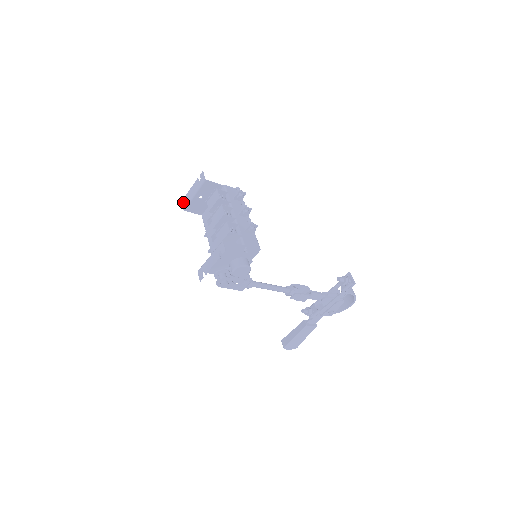
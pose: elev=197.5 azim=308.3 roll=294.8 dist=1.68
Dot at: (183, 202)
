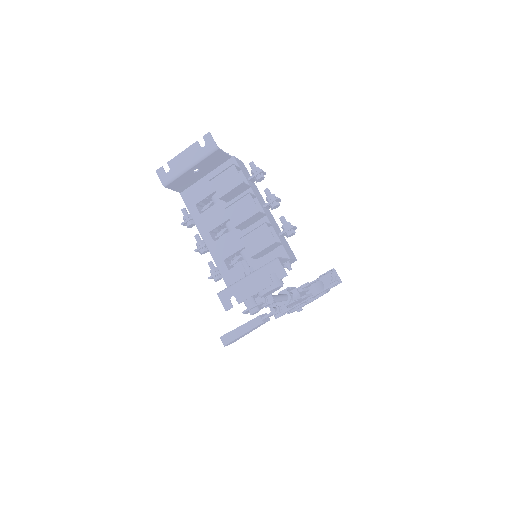
Dot at: (161, 173)
